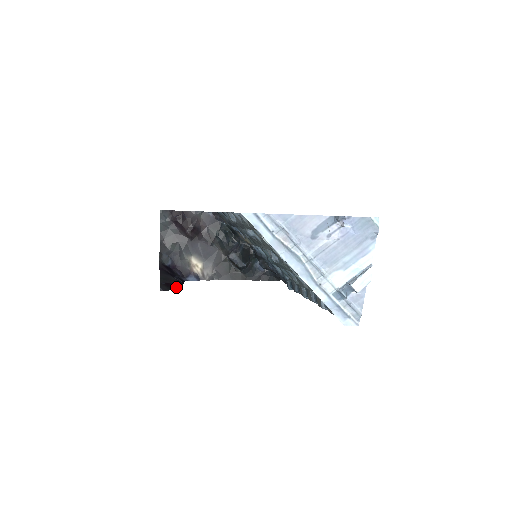
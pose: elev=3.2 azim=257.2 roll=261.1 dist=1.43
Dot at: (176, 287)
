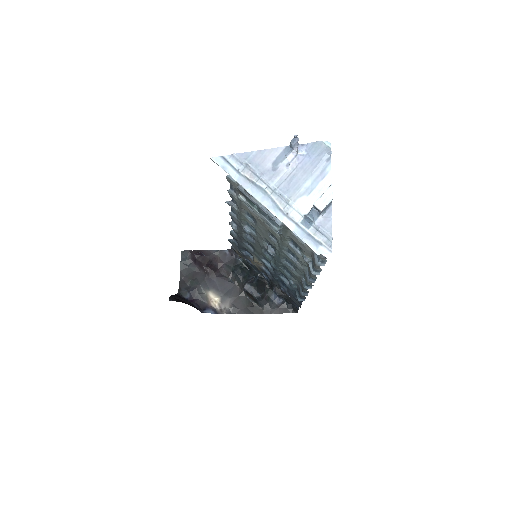
Dot at: (187, 303)
